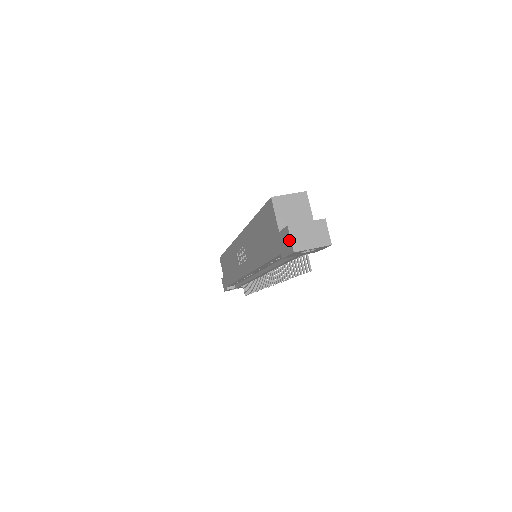
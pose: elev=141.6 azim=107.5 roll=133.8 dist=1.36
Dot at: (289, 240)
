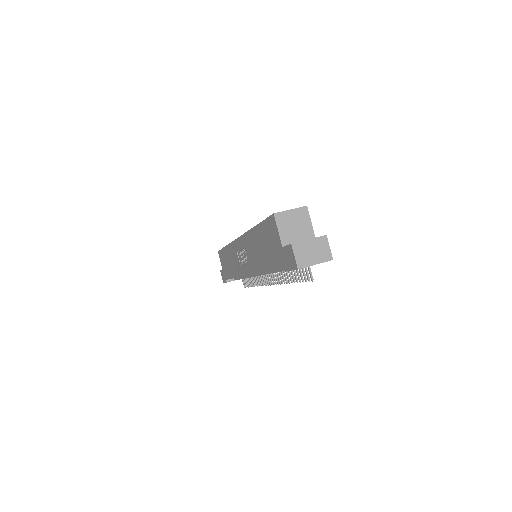
Dot at: (293, 257)
